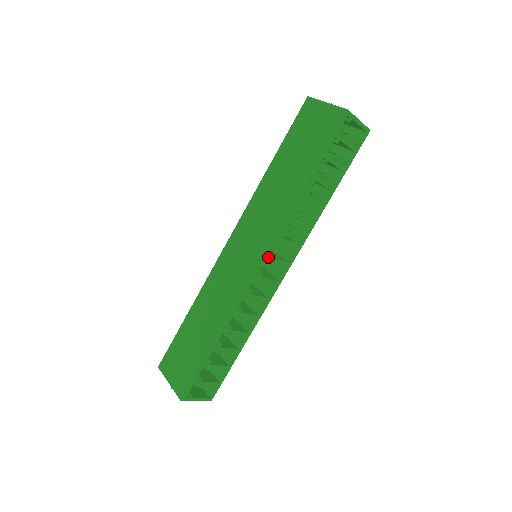
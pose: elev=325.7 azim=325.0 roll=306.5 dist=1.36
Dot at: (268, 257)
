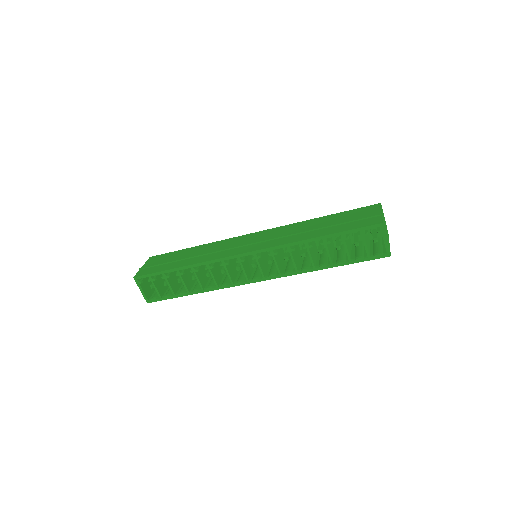
Dot at: (255, 255)
